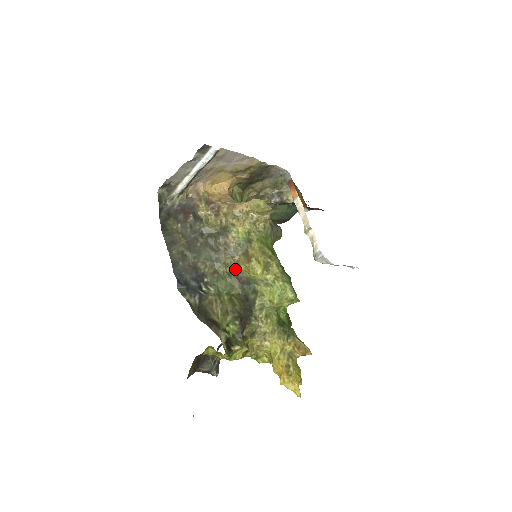
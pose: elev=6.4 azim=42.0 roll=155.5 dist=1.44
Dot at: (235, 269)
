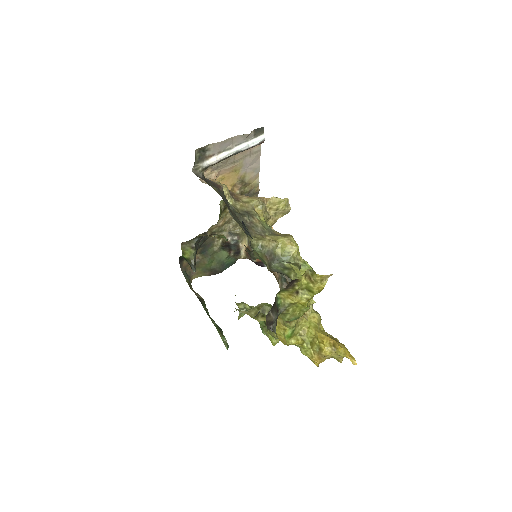
Dot at: (269, 242)
